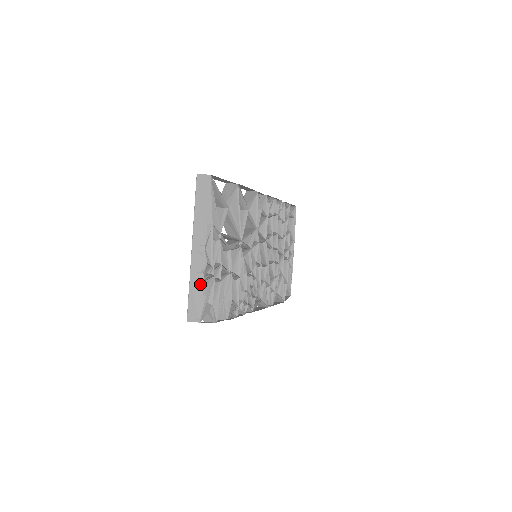
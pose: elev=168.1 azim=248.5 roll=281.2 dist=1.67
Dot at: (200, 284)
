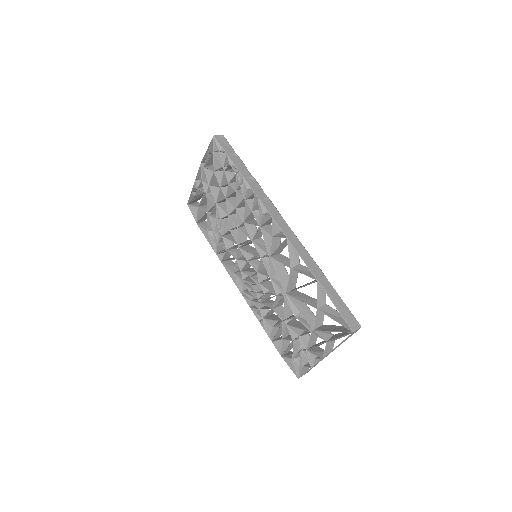
Dot at: occluded
